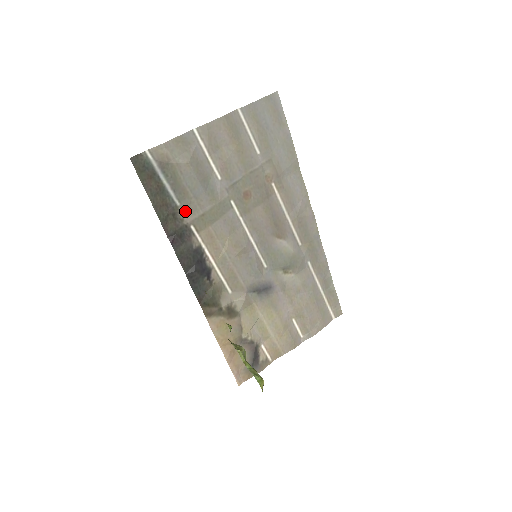
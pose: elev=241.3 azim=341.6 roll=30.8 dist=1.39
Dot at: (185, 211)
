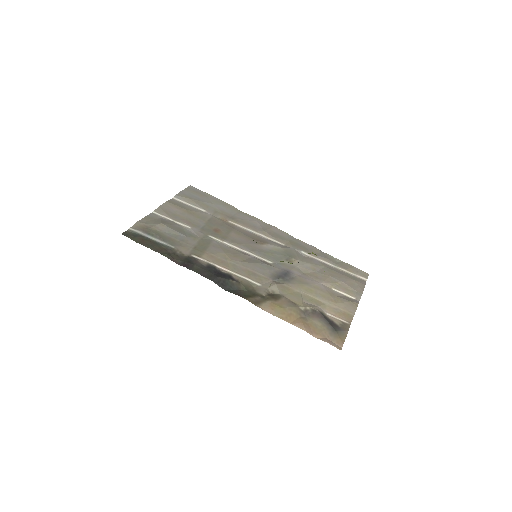
Dot at: (181, 250)
